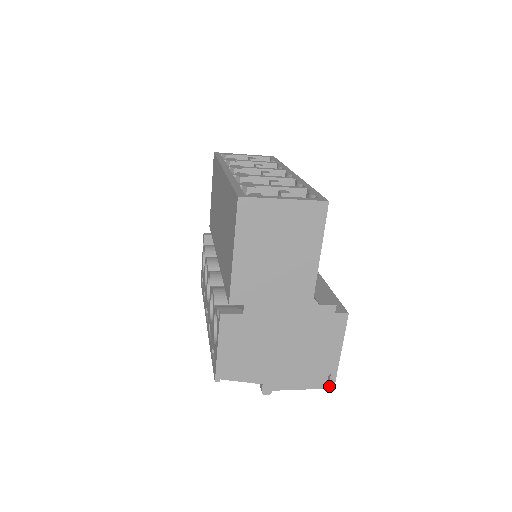
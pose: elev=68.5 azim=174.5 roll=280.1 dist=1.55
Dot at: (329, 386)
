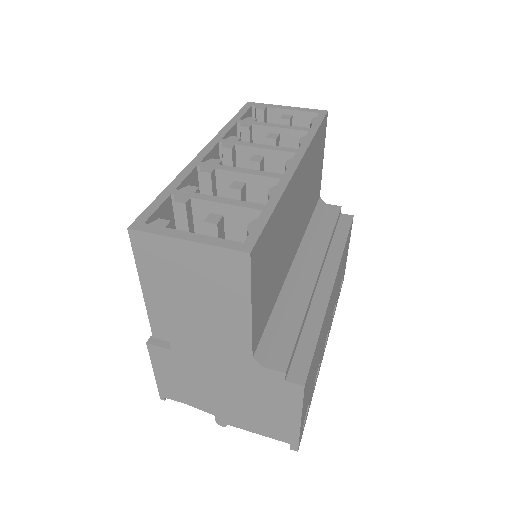
Dot at: (291, 445)
